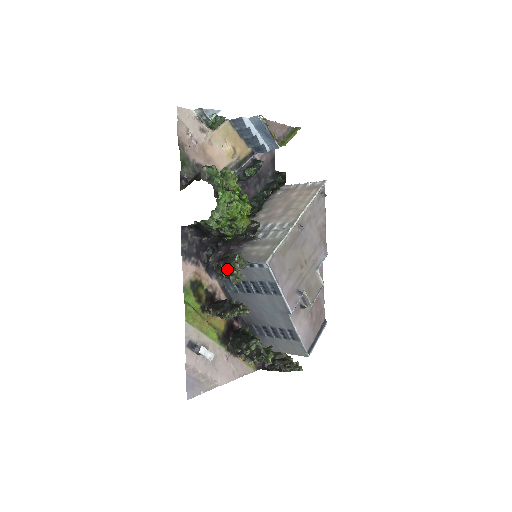
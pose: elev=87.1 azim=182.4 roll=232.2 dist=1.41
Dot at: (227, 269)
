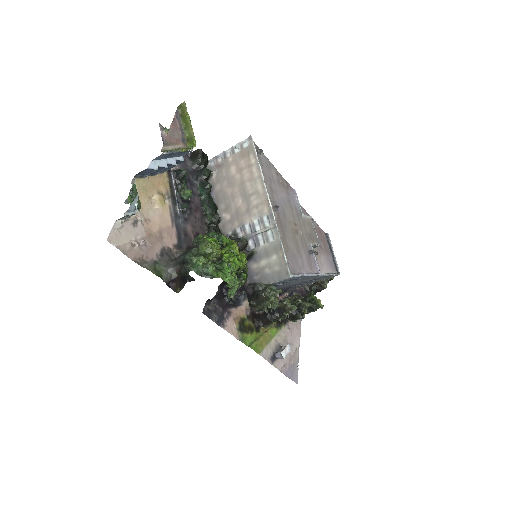
Dot at: (265, 307)
